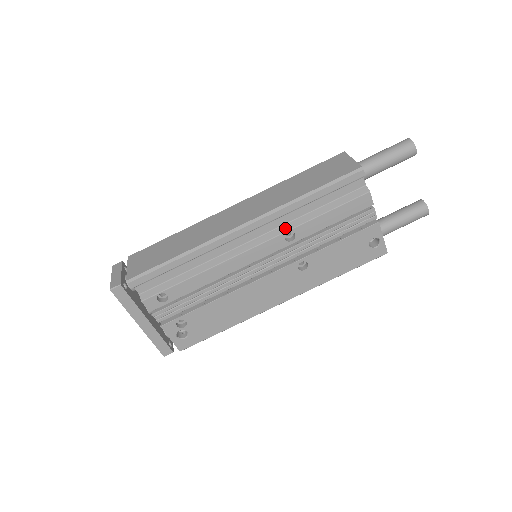
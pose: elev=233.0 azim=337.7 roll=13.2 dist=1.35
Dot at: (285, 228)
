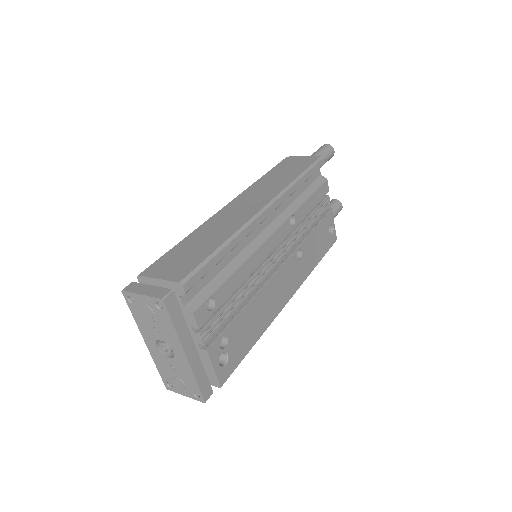
Dot at: (287, 213)
